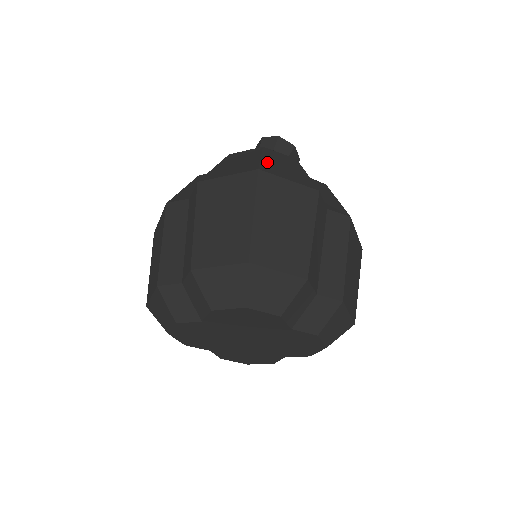
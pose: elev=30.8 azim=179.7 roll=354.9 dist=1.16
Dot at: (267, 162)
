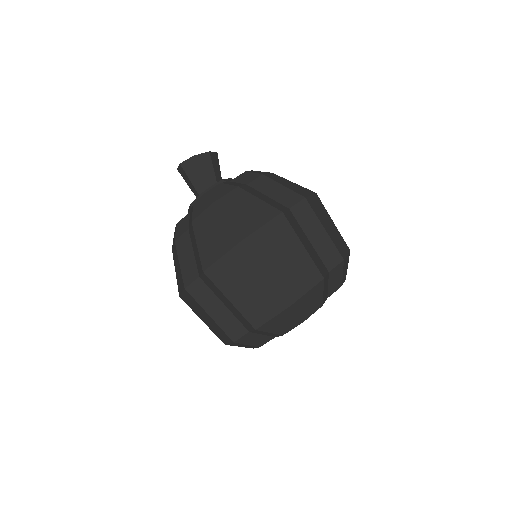
Dot at: (235, 222)
